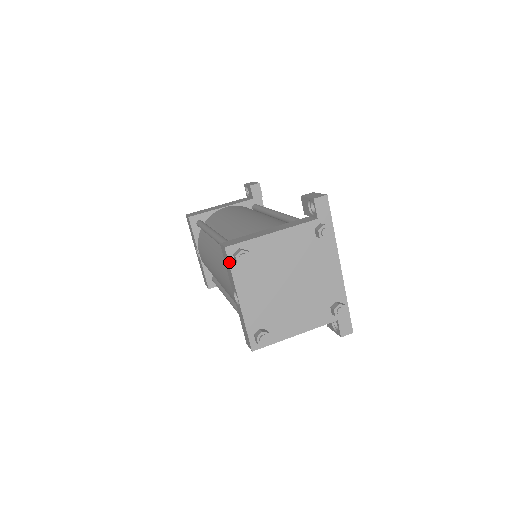
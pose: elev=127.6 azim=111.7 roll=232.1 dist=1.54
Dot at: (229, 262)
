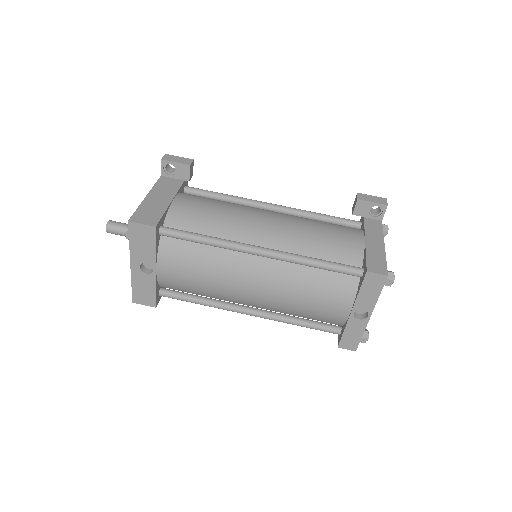
Dot at: occluded
